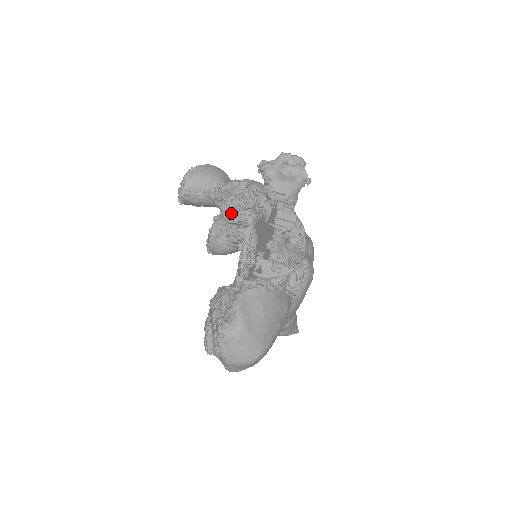
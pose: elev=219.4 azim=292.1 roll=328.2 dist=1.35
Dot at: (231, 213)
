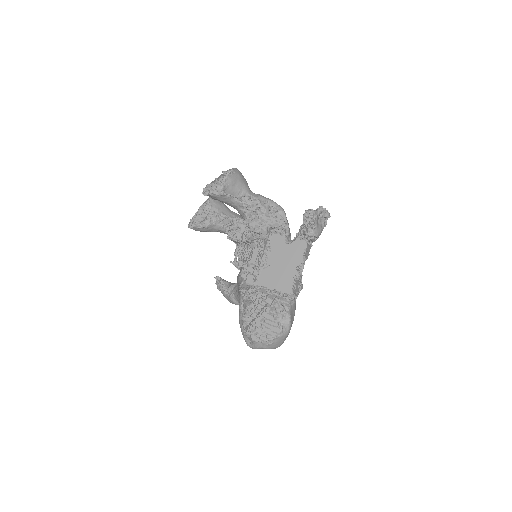
Dot at: (258, 225)
